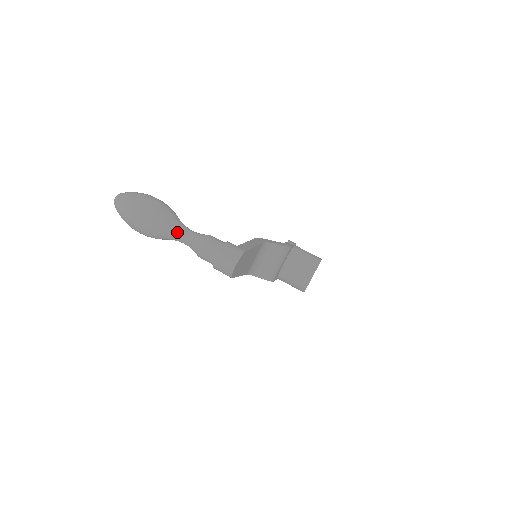
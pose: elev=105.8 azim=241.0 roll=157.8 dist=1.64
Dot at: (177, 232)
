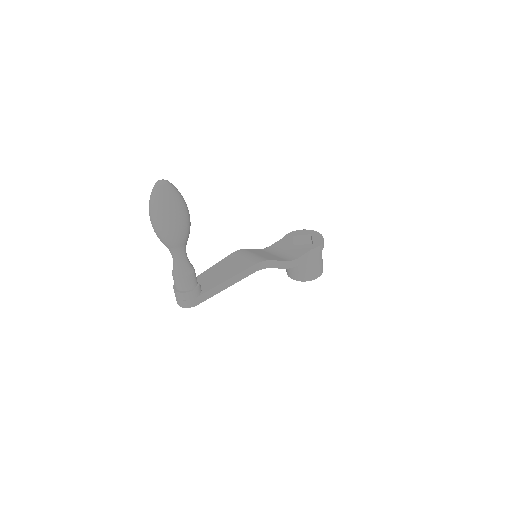
Dot at: (171, 252)
